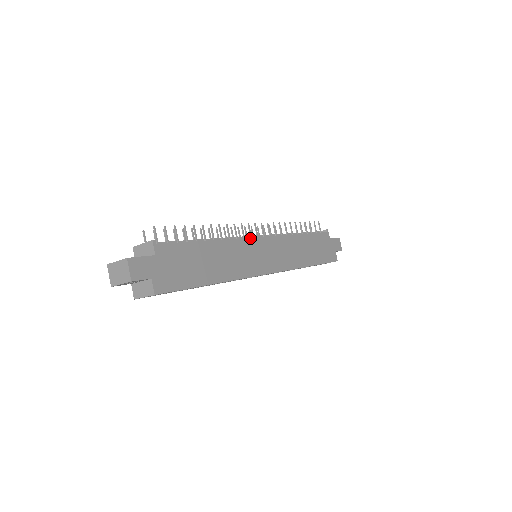
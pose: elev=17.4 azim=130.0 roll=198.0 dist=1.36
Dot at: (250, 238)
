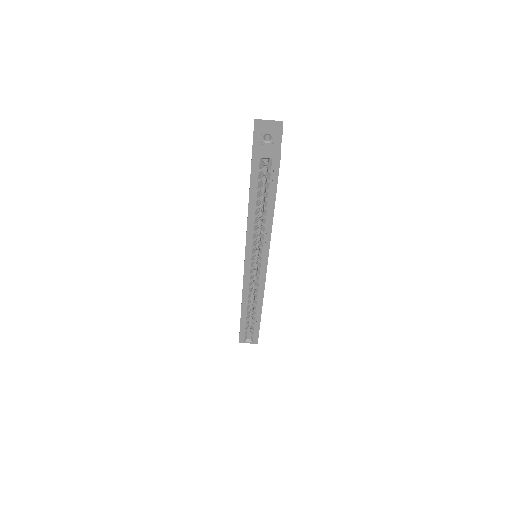
Dot at: occluded
